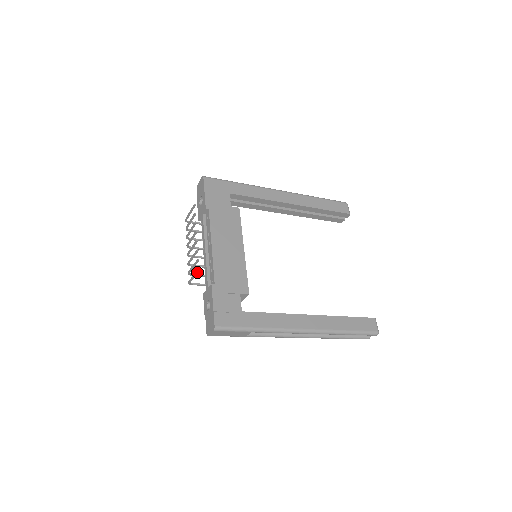
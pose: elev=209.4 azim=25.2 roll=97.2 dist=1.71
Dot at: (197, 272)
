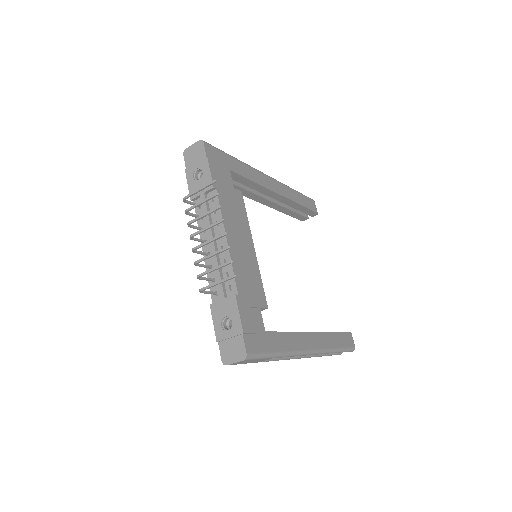
Dot at: (229, 279)
